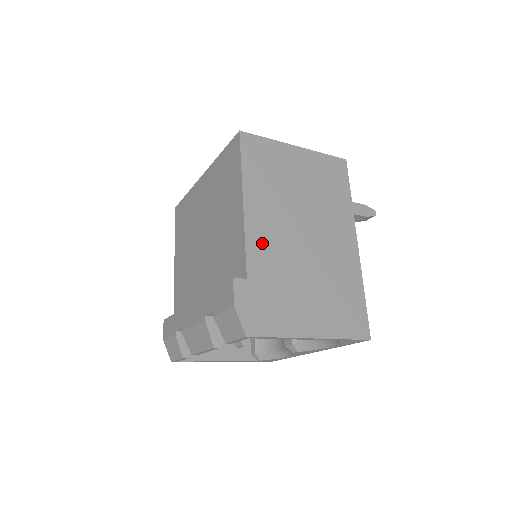
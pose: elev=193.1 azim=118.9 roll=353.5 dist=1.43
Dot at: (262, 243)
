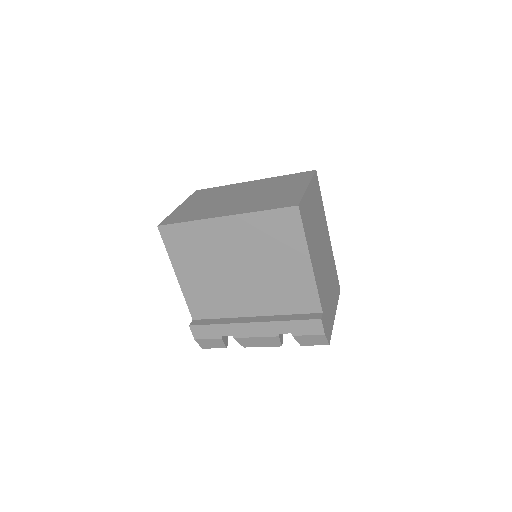
Dot at: (320, 282)
